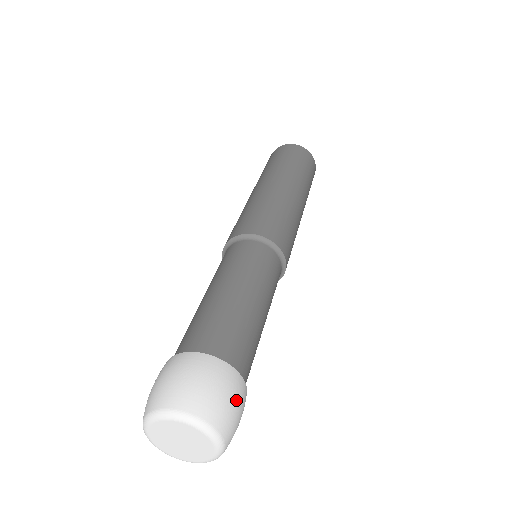
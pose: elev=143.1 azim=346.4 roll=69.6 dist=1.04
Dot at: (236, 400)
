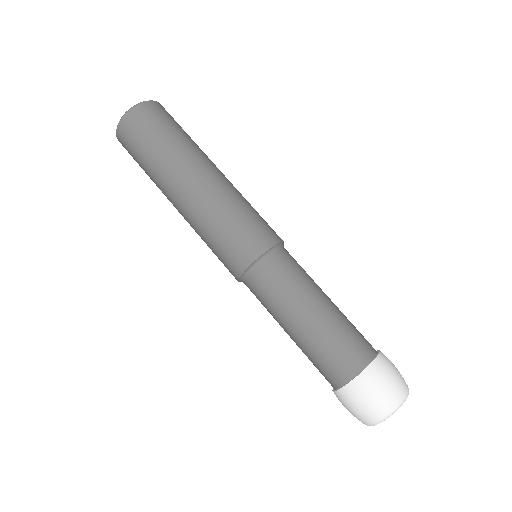
Dot at: (385, 379)
